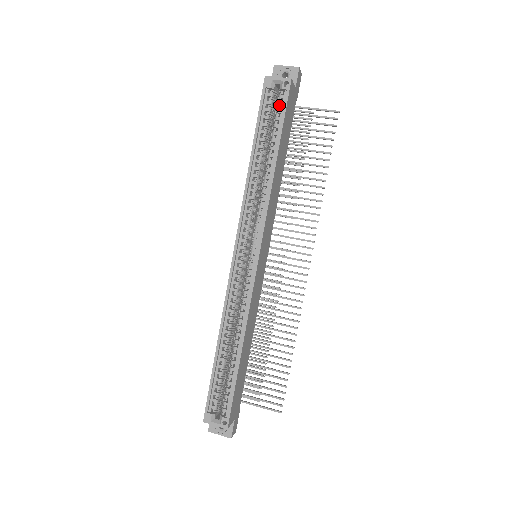
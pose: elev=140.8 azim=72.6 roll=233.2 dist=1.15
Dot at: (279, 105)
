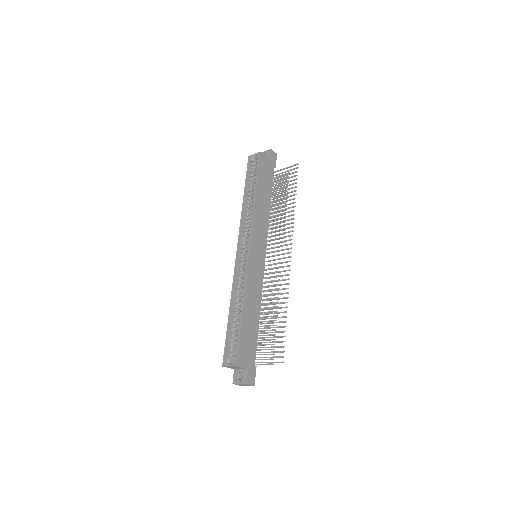
Dot at: occluded
